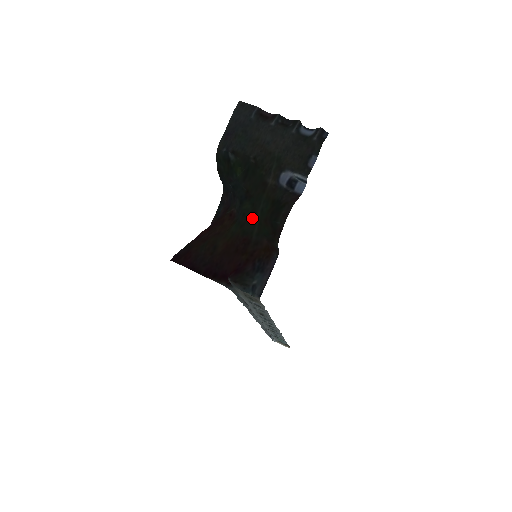
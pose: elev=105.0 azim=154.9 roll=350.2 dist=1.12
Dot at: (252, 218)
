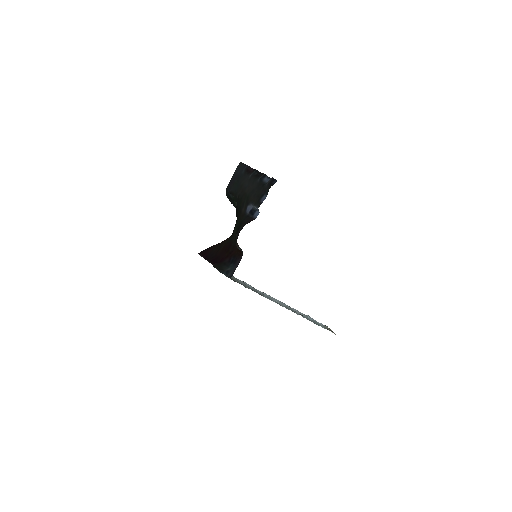
Dot at: (234, 232)
